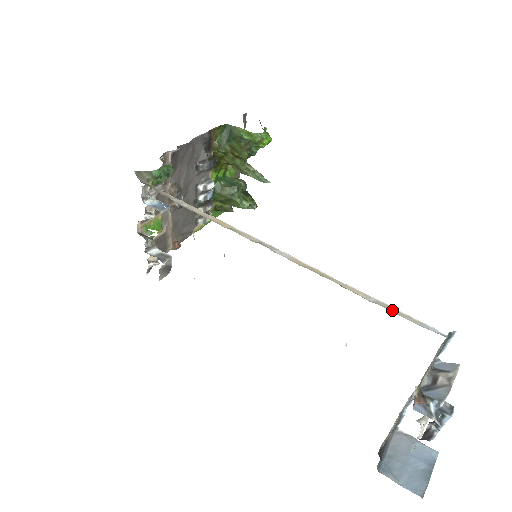
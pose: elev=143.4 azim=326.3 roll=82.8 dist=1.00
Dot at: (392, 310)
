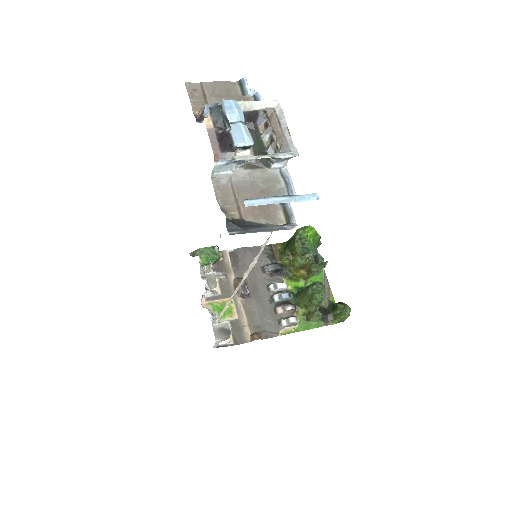
Dot at: occluded
